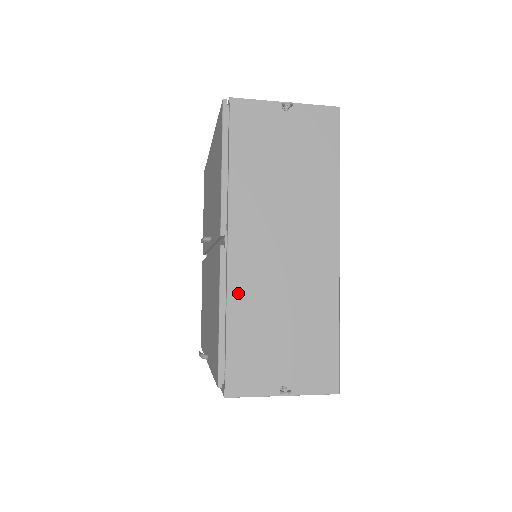
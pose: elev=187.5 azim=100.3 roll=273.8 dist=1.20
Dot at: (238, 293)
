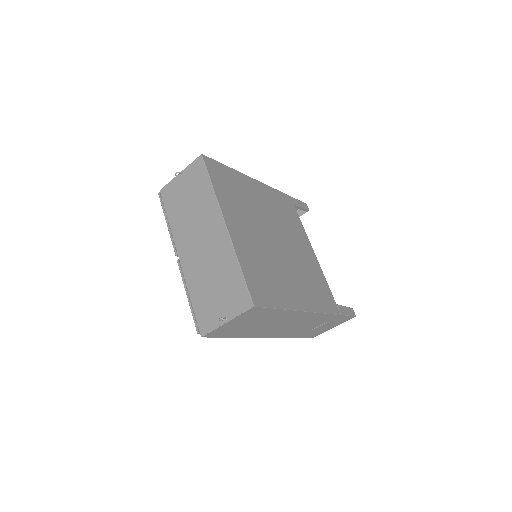
Dot at: (190, 279)
